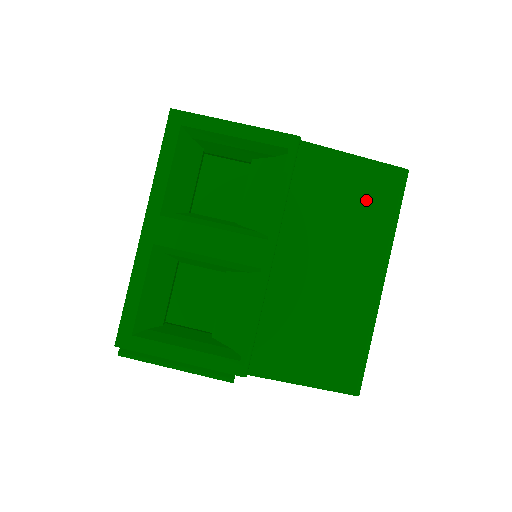
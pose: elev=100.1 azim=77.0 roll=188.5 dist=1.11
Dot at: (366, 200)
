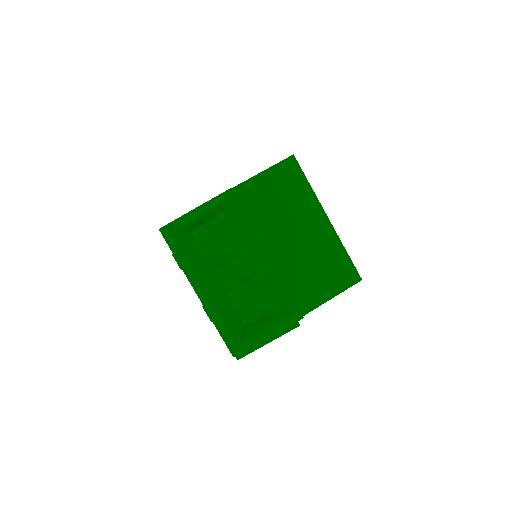
Dot at: (286, 188)
